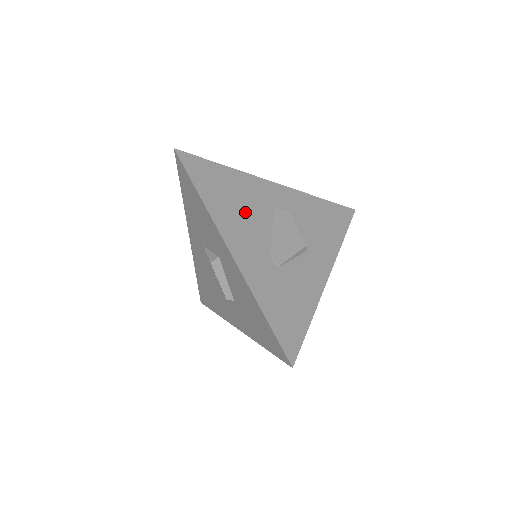
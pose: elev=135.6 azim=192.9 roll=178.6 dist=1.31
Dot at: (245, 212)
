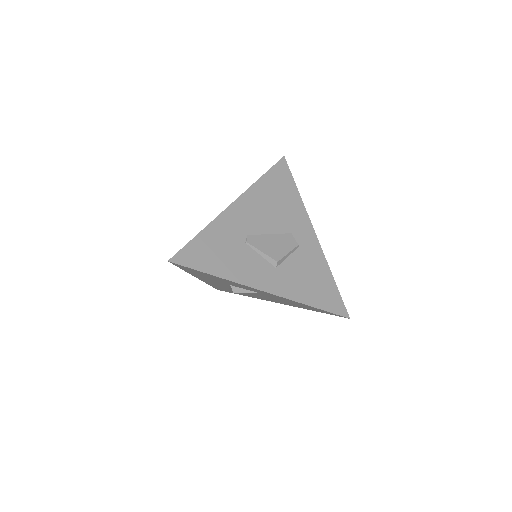
Dot at: (273, 210)
